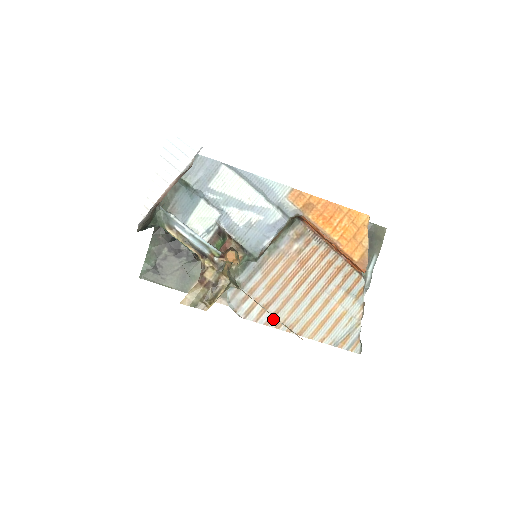
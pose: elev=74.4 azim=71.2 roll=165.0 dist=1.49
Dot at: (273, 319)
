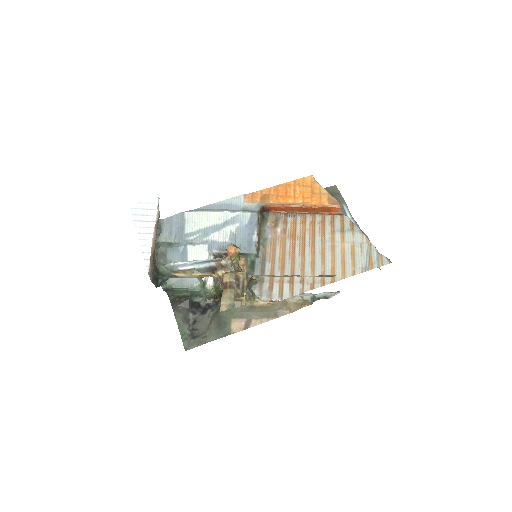
Dot at: (304, 285)
